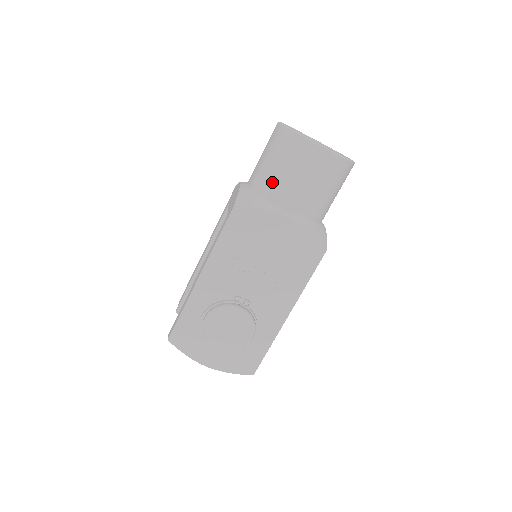
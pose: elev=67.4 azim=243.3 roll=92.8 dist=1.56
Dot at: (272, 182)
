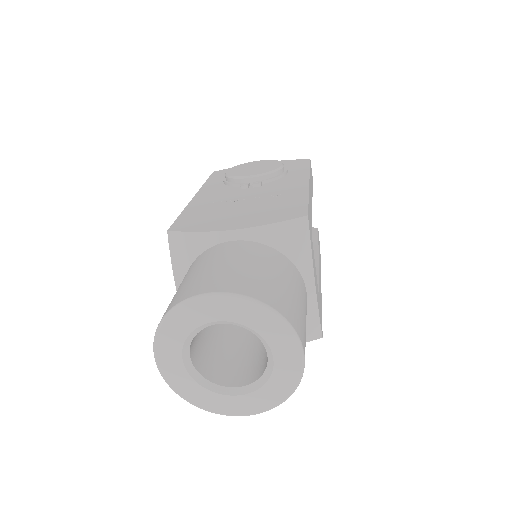
Dot at: occluded
